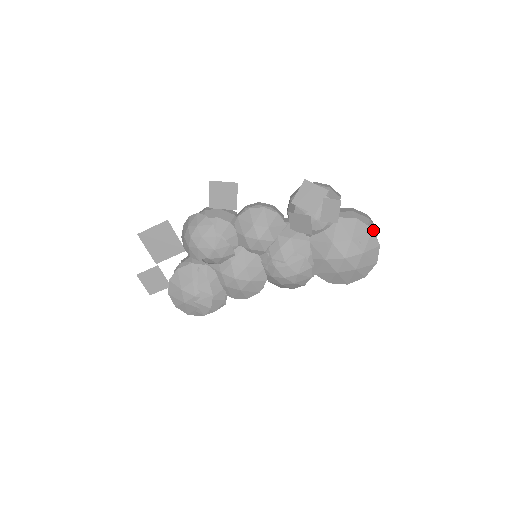
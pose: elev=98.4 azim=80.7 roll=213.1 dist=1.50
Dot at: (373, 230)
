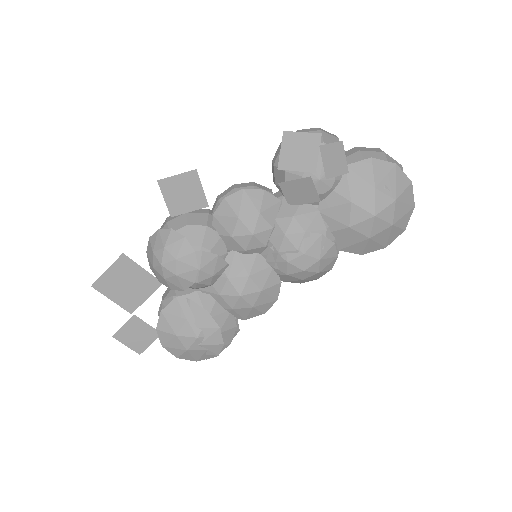
Dot at: (397, 165)
